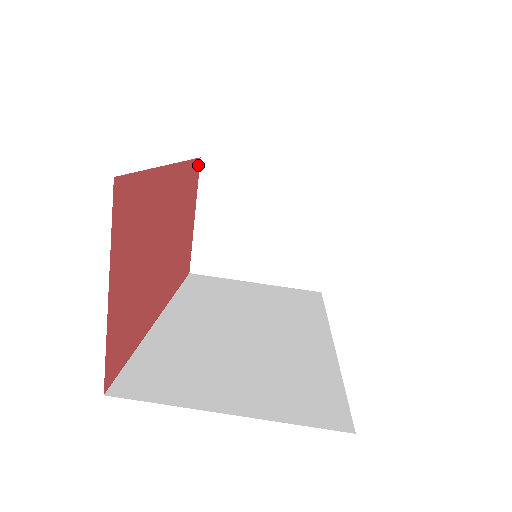
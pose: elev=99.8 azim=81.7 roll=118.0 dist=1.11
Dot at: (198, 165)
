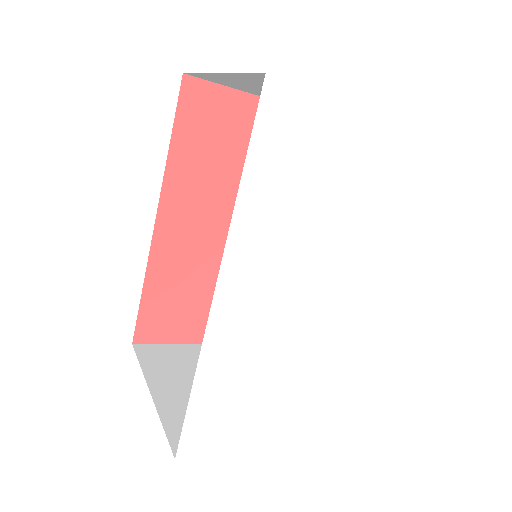
Dot at: occluded
